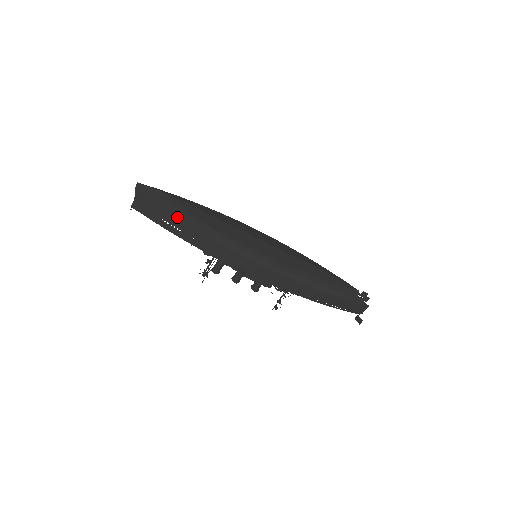
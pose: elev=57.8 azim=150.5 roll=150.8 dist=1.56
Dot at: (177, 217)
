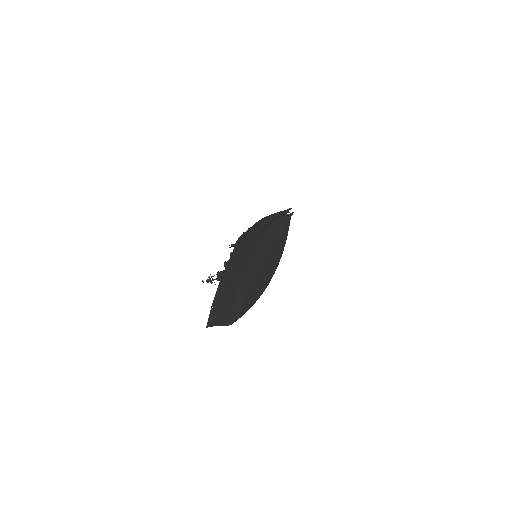
Dot at: occluded
